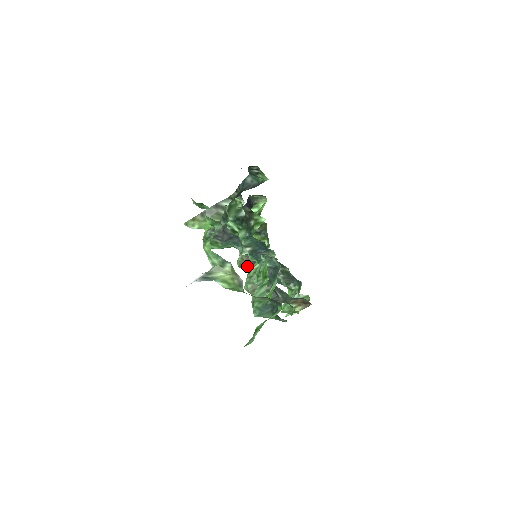
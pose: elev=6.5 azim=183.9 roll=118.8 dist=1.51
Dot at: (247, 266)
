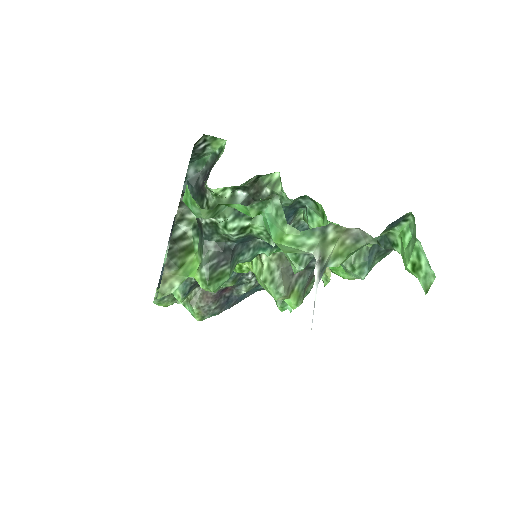
Dot at: (210, 309)
